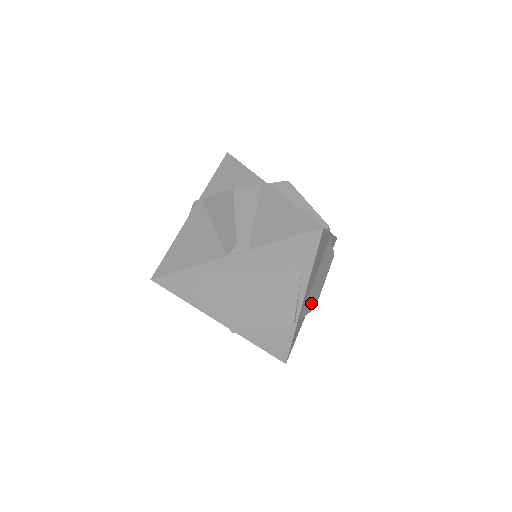
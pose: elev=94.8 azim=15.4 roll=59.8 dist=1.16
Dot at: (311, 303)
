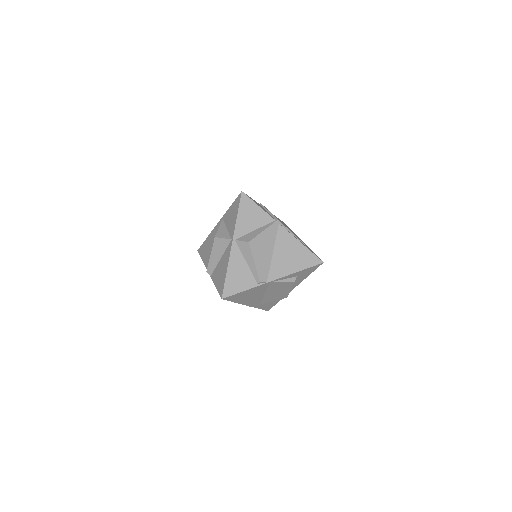
Dot at: (274, 298)
